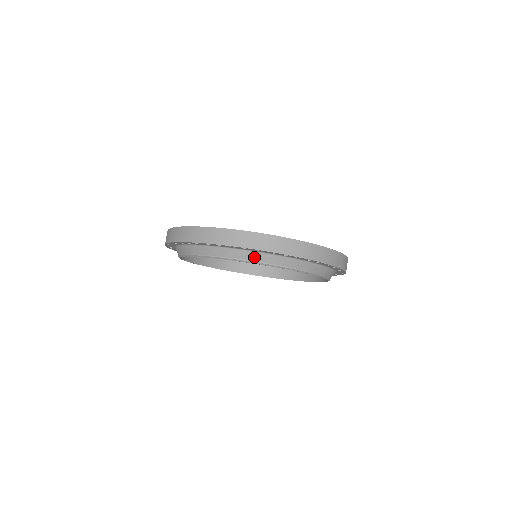
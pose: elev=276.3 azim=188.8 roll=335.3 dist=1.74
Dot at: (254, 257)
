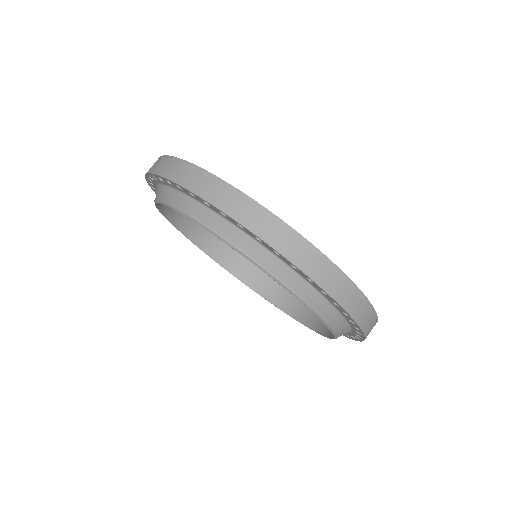
Dot at: (180, 201)
